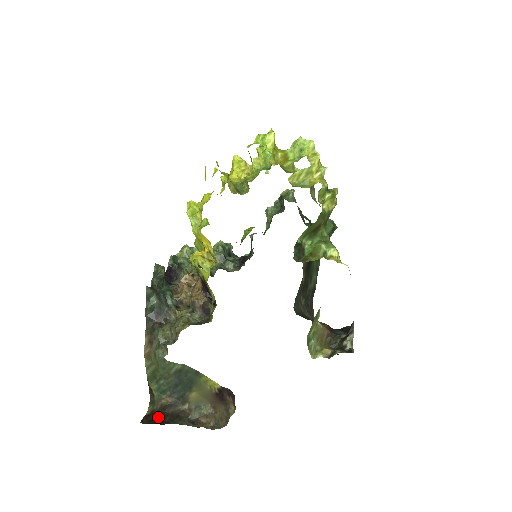
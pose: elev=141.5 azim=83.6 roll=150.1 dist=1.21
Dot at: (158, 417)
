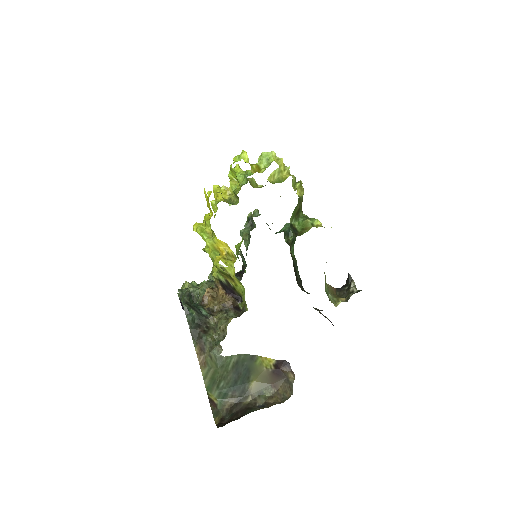
Dot at: (229, 419)
